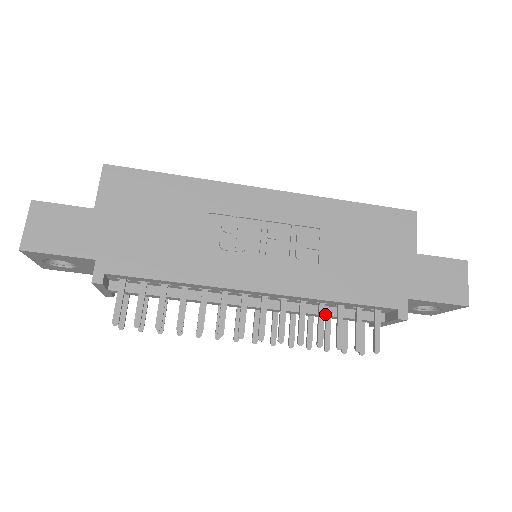
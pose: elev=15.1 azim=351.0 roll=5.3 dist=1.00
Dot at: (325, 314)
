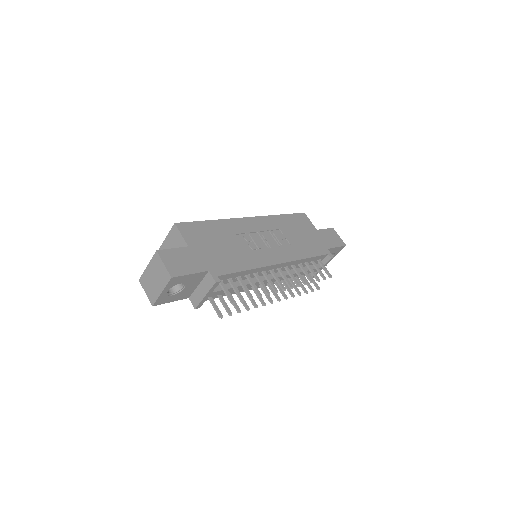
Dot at: (301, 271)
